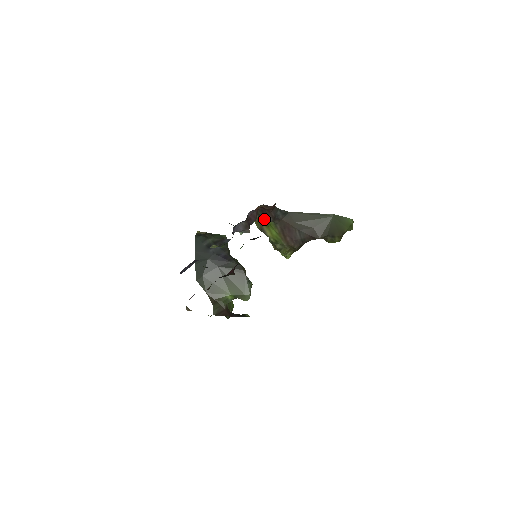
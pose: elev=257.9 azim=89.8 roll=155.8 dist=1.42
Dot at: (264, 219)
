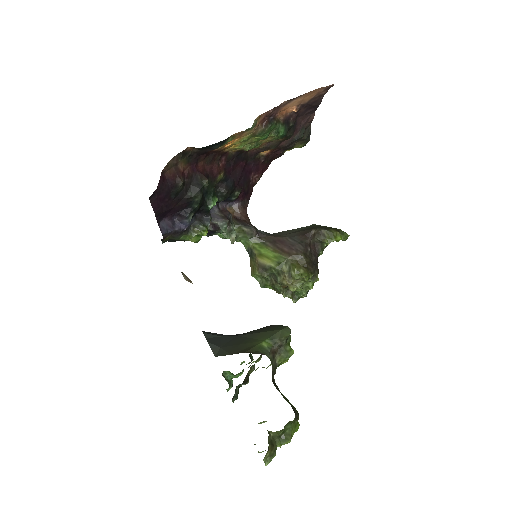
Dot at: (244, 228)
